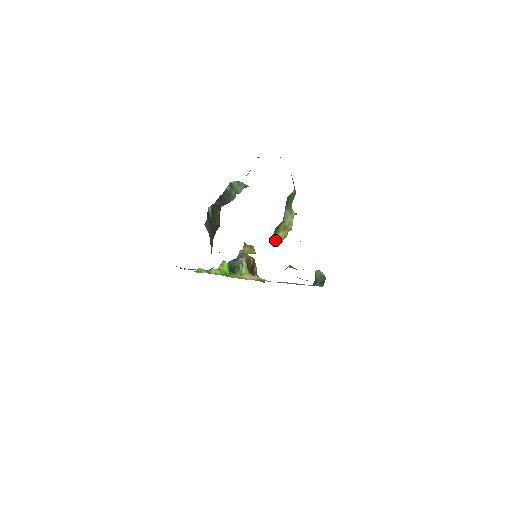
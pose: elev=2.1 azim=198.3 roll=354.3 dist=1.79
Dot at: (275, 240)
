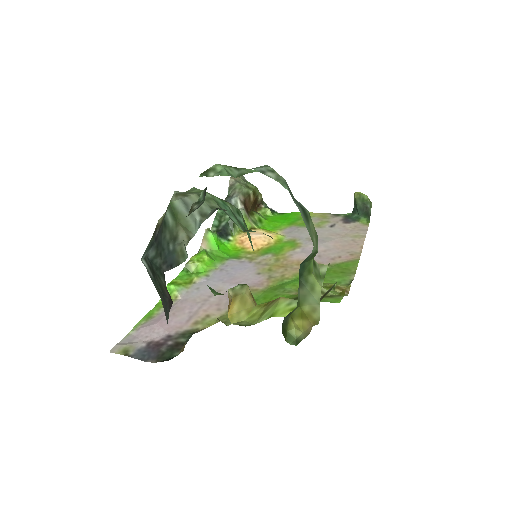
Dot at: (287, 330)
